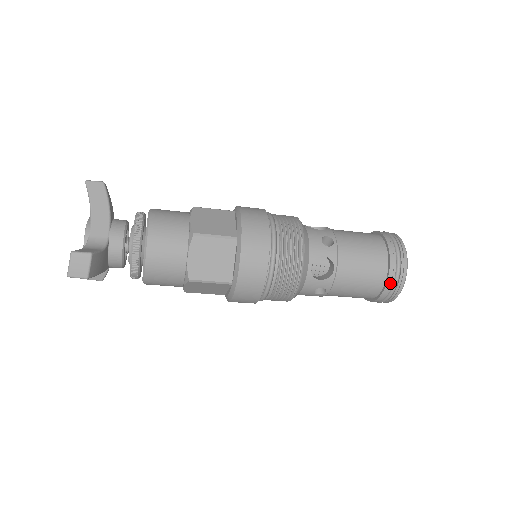
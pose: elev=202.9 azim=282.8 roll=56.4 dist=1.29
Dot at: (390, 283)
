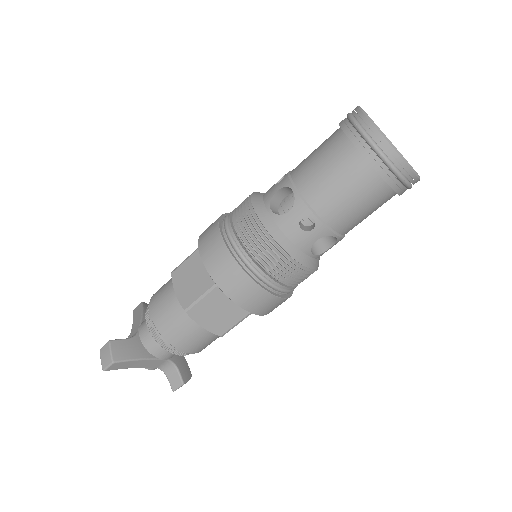
Dot at: (360, 144)
